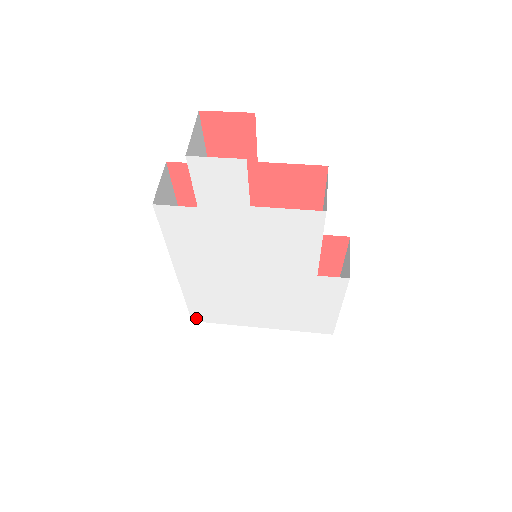
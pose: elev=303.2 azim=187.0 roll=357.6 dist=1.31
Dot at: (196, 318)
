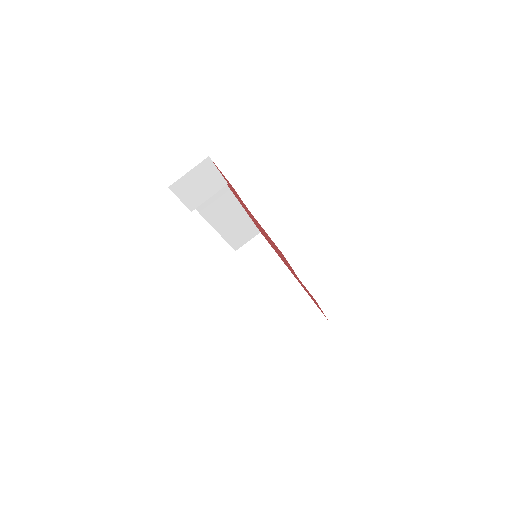
Dot at: occluded
